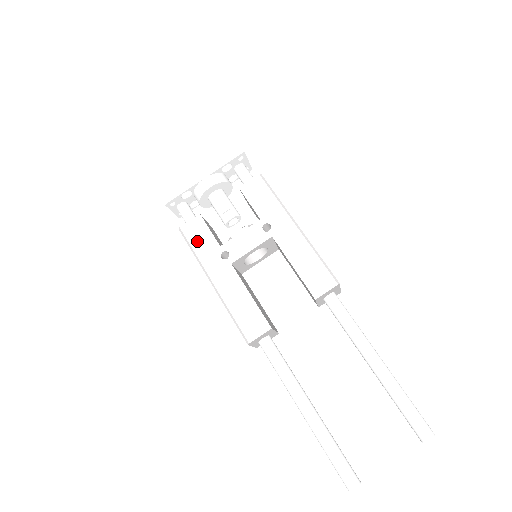
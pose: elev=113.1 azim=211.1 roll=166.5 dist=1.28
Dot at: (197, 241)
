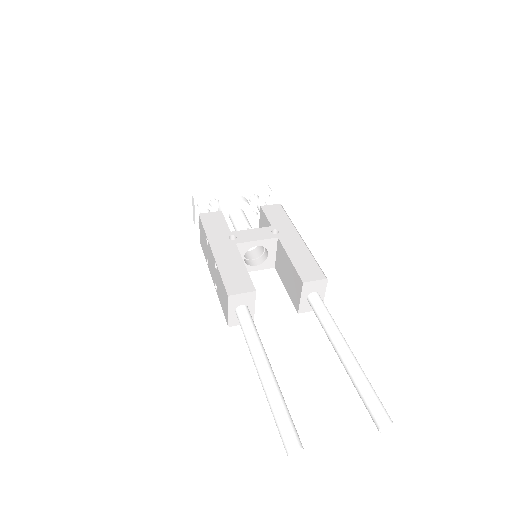
Dot at: (212, 224)
